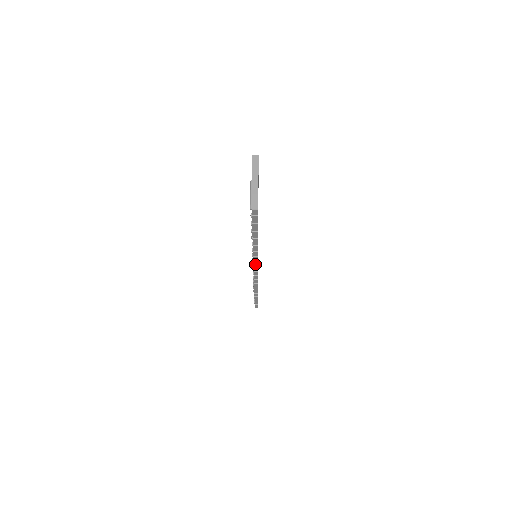
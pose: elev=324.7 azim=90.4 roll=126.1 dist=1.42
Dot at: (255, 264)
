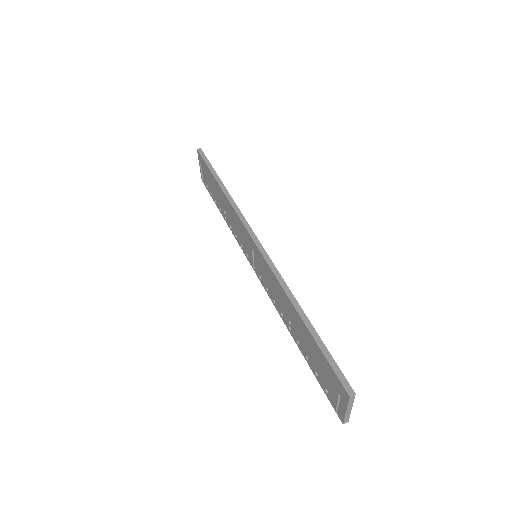
Dot at: (272, 299)
